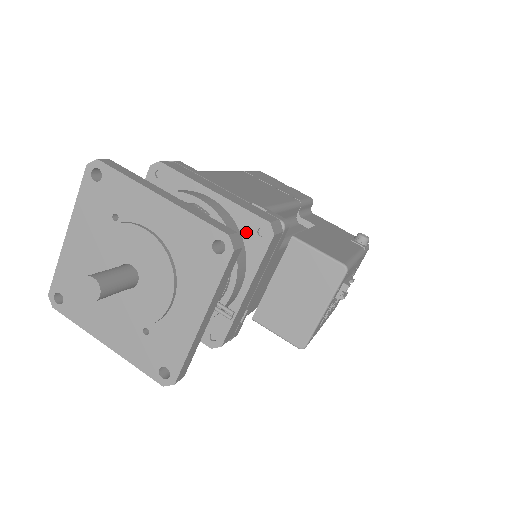
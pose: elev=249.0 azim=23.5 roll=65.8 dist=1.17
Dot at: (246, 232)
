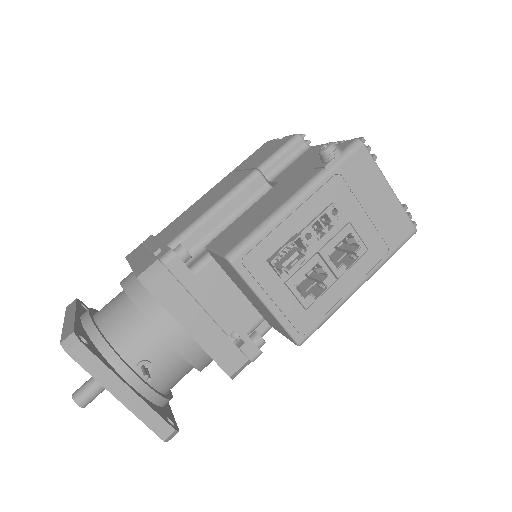
Dot at: occluded
